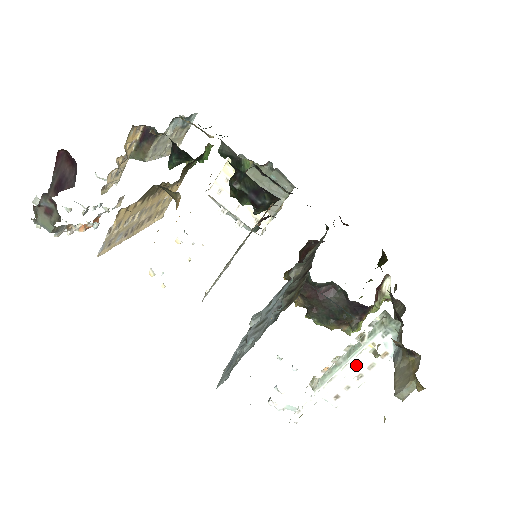
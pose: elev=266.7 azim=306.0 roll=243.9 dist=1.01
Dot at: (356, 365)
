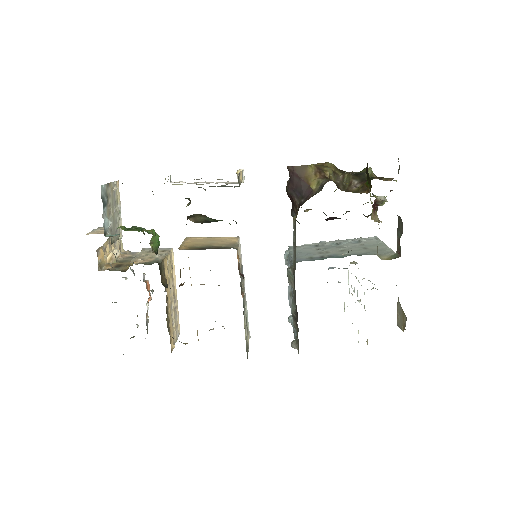
Dot at: occluded
